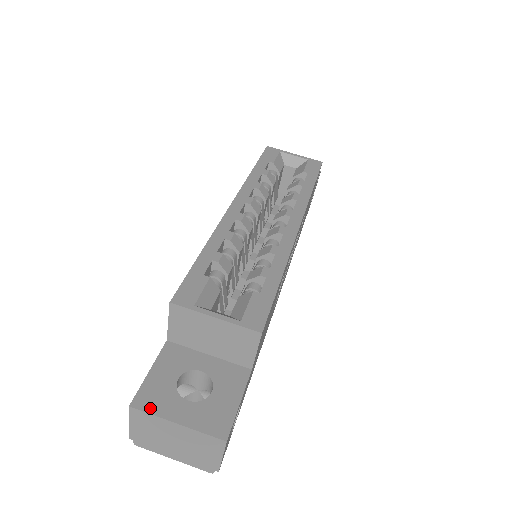
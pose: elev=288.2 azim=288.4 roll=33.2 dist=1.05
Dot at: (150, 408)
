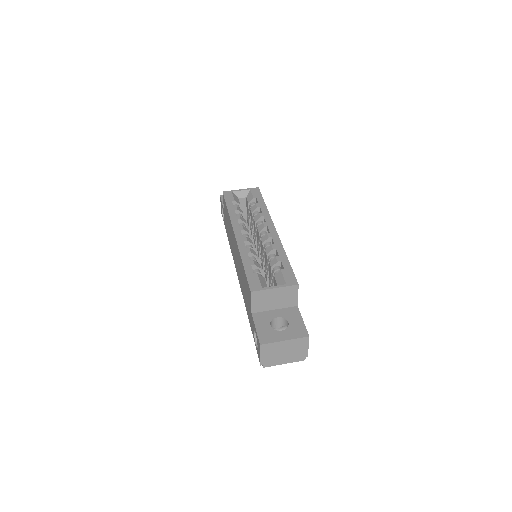
Dot at: (269, 341)
